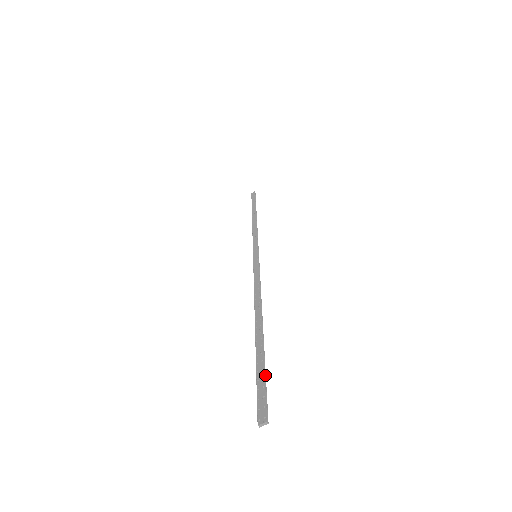
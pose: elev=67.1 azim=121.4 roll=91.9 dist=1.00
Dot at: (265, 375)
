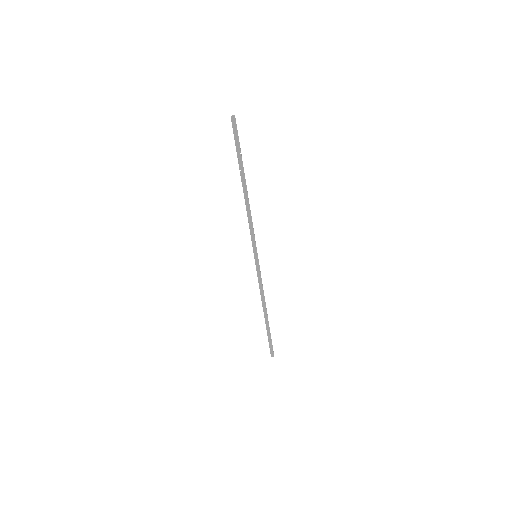
Dot at: occluded
